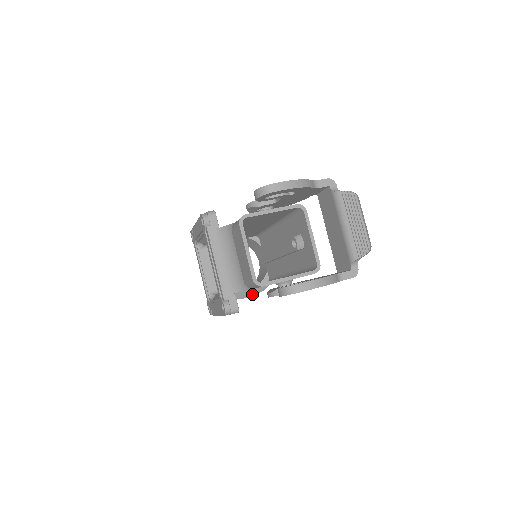
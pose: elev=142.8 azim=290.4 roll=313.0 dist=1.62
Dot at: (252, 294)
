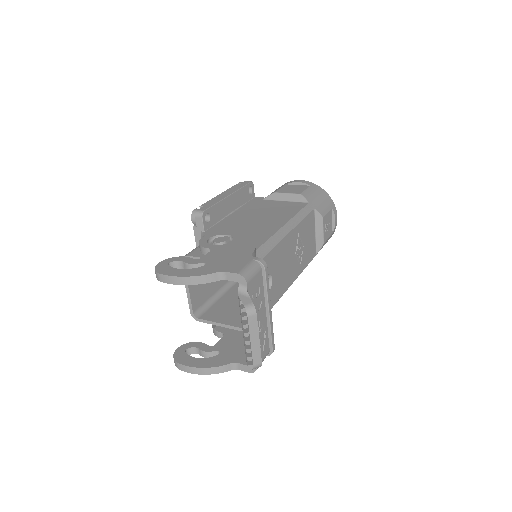
Dot at: occluded
